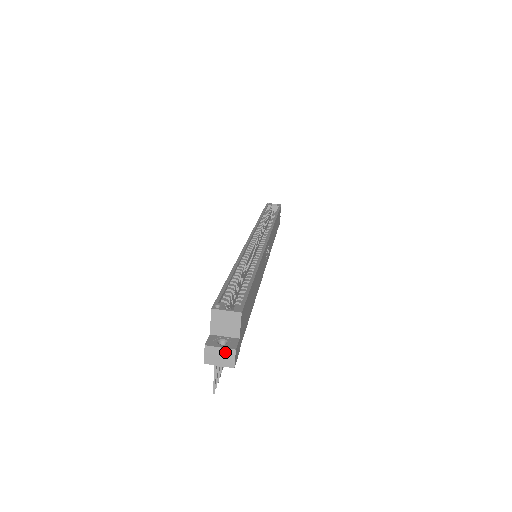
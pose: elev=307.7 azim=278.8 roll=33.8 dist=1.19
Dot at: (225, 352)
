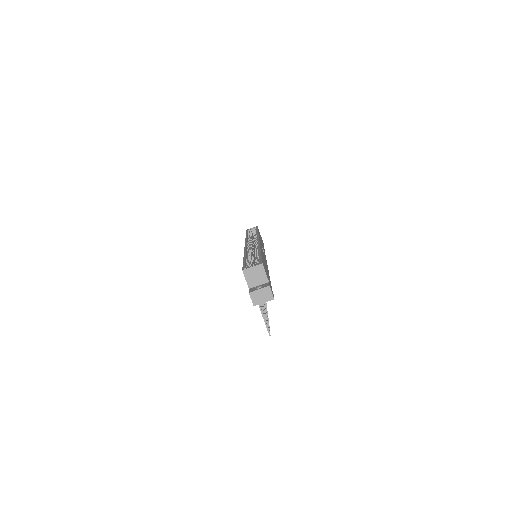
Dot at: (264, 291)
